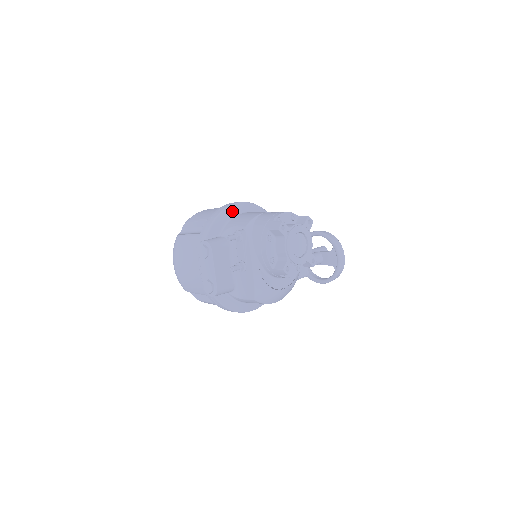
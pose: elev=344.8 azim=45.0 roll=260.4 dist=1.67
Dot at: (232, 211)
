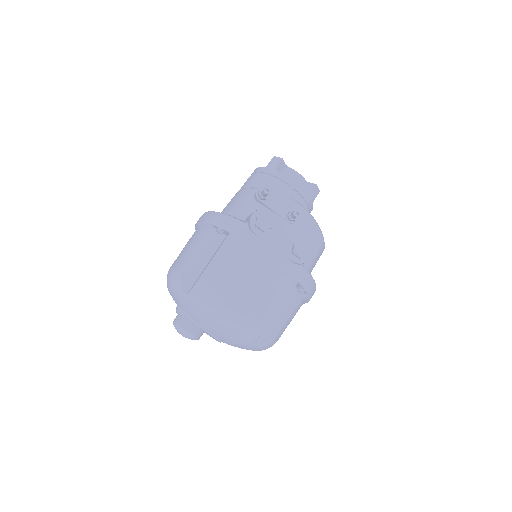
Dot at: occluded
